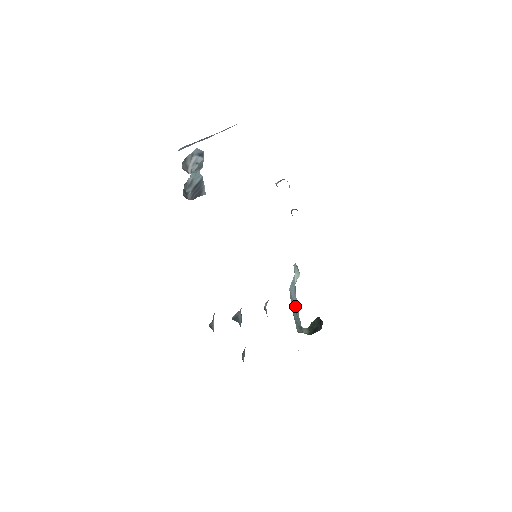
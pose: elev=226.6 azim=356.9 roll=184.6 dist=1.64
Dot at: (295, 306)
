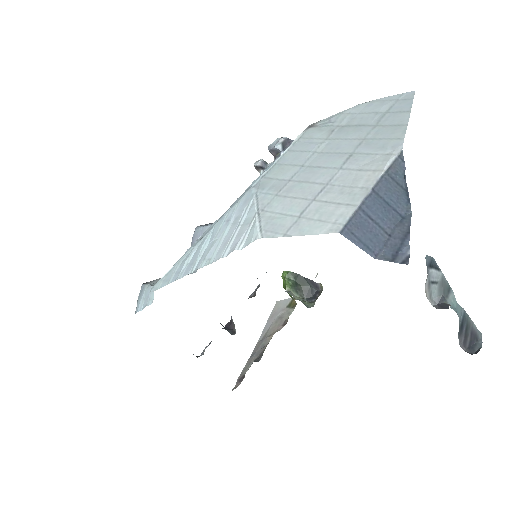
Dot at: occluded
